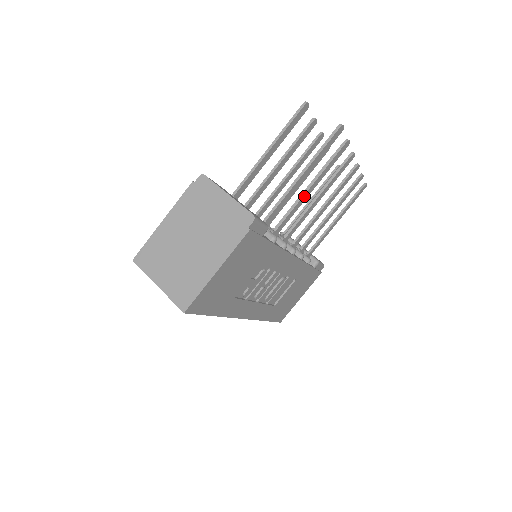
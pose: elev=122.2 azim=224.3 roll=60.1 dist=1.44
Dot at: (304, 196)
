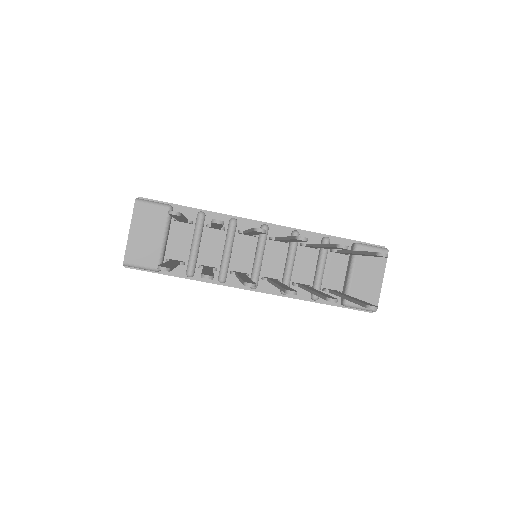
Dot at: occluded
